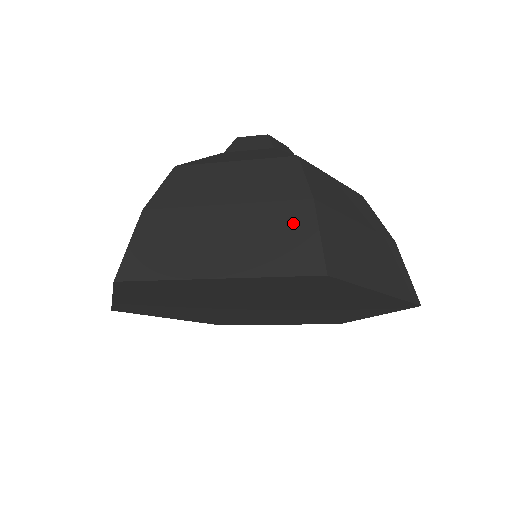
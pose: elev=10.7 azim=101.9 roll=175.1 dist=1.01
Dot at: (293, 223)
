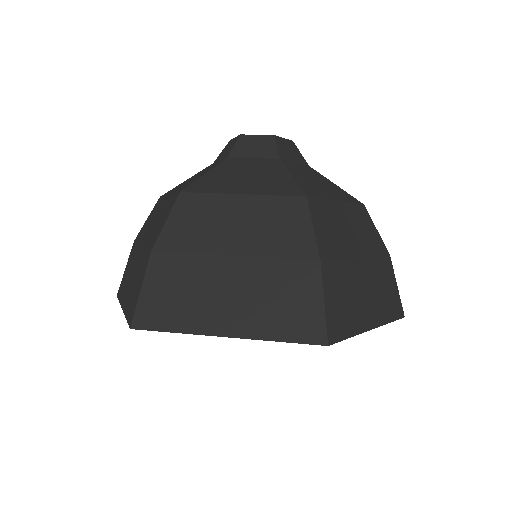
Dot at: (142, 273)
